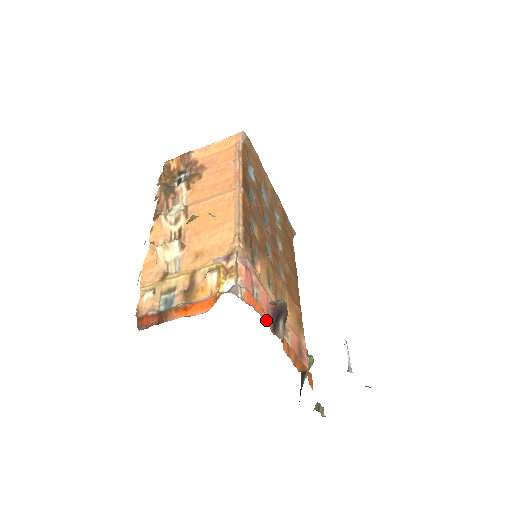
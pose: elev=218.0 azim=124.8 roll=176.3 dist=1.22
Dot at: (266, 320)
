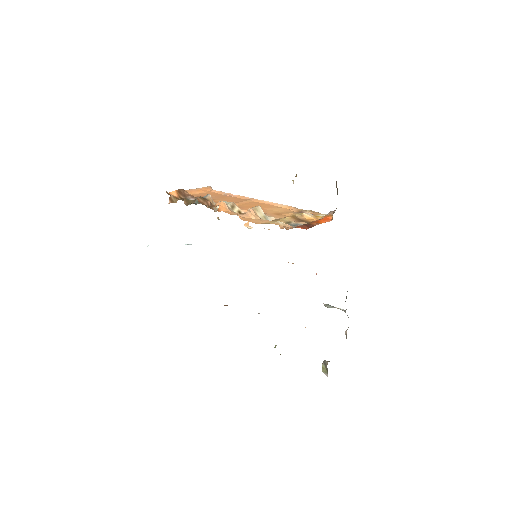
Dot at: occluded
